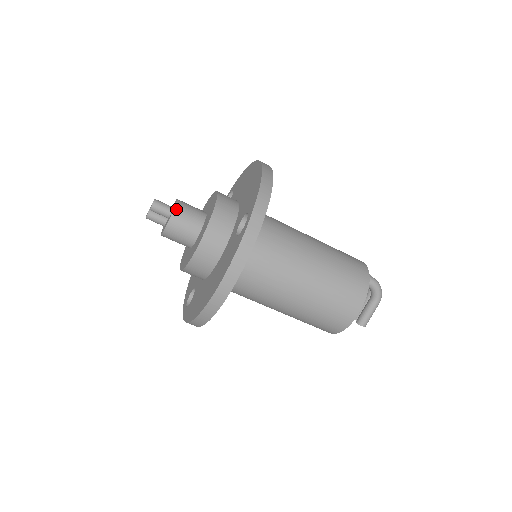
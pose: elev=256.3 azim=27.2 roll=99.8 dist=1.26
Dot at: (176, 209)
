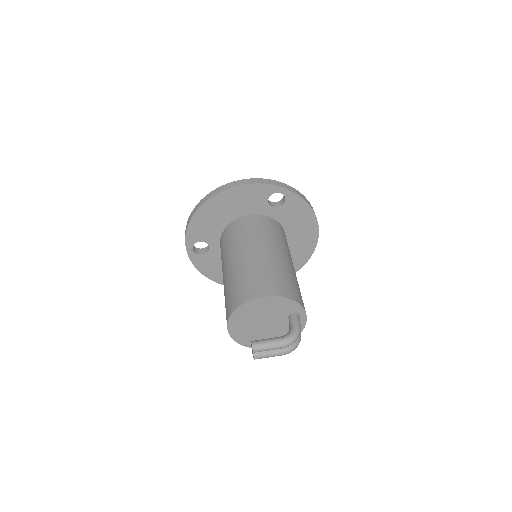
Dot at: occluded
